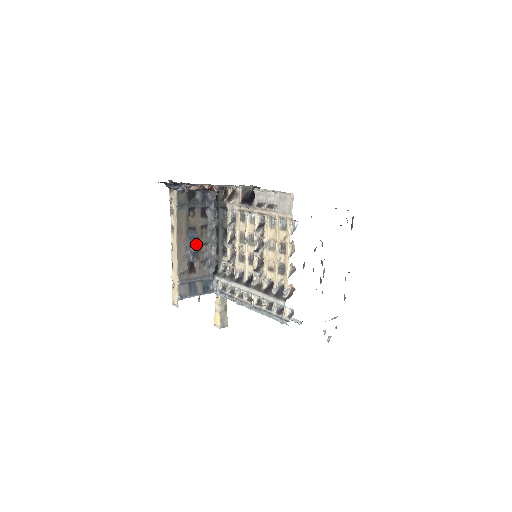
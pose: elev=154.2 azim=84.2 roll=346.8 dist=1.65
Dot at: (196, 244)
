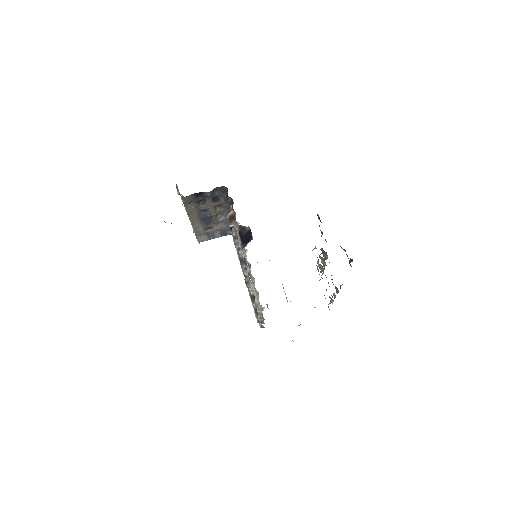
Dot at: (209, 218)
